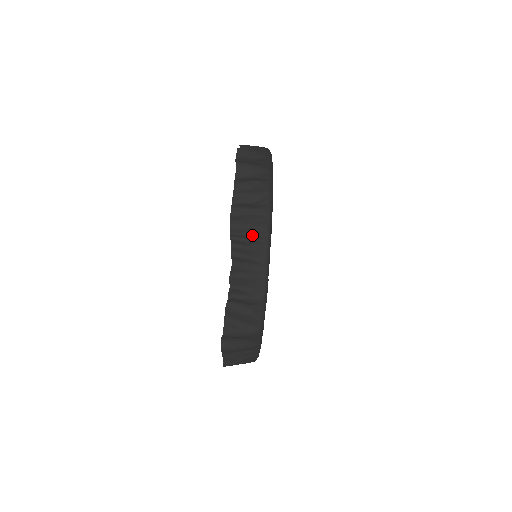
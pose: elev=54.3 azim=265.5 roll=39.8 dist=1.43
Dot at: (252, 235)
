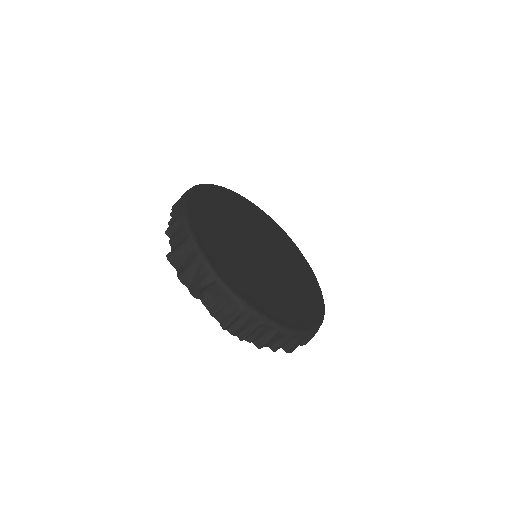
Dot at: occluded
